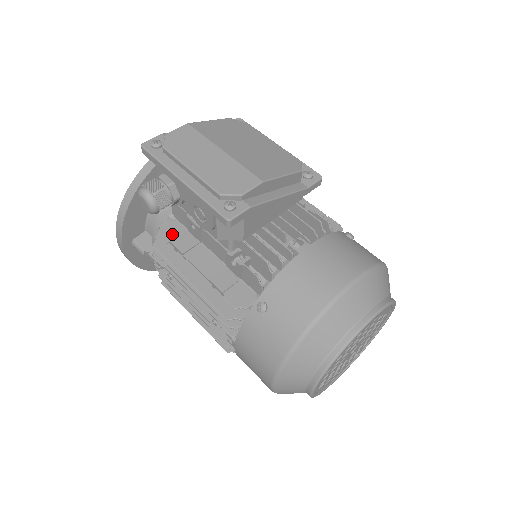
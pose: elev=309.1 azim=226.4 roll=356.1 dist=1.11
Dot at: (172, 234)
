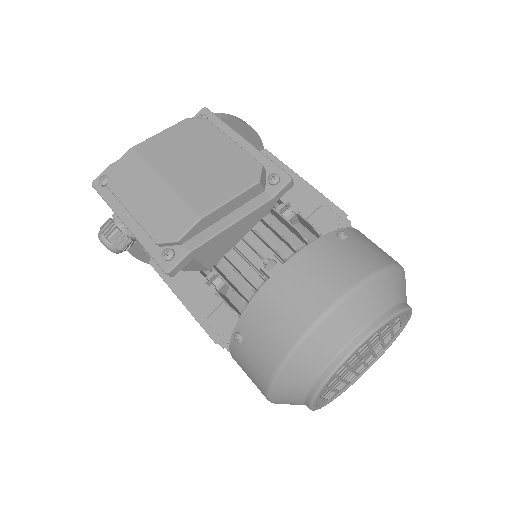
Dot at: occluded
